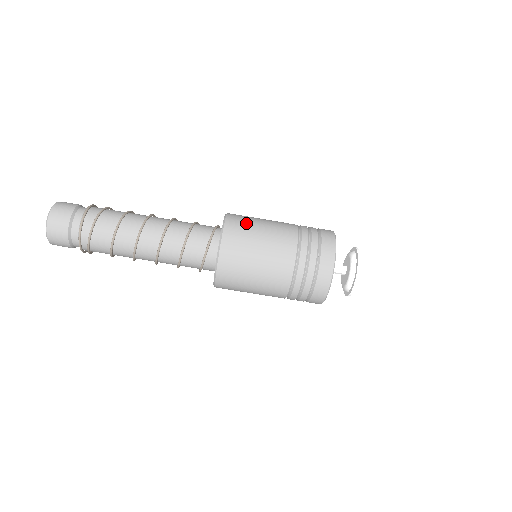
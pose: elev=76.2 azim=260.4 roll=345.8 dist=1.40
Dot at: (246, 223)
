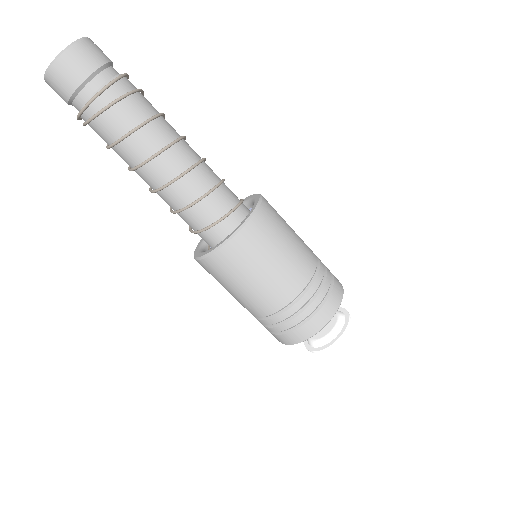
Dot at: (278, 219)
